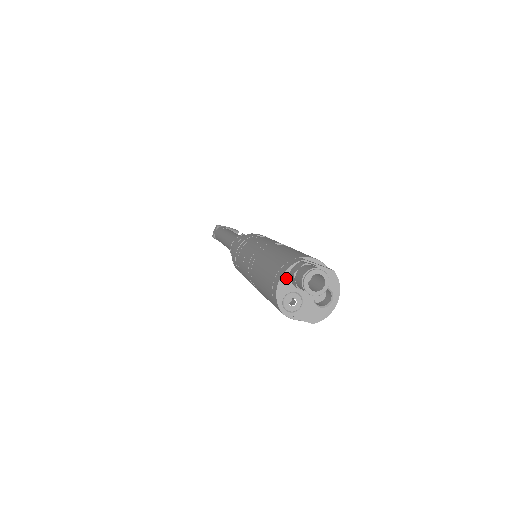
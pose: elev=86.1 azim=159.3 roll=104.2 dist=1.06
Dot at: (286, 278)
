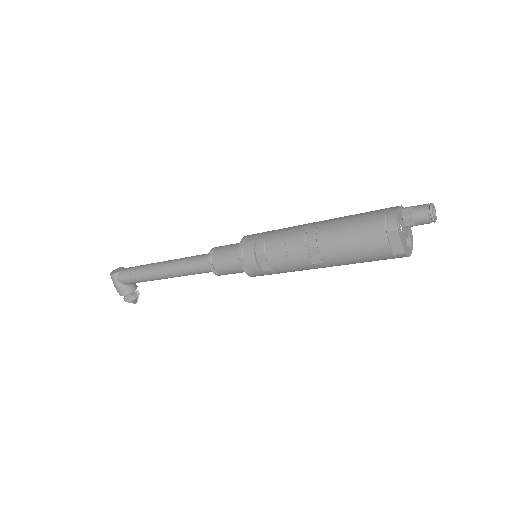
Dot at: (400, 210)
